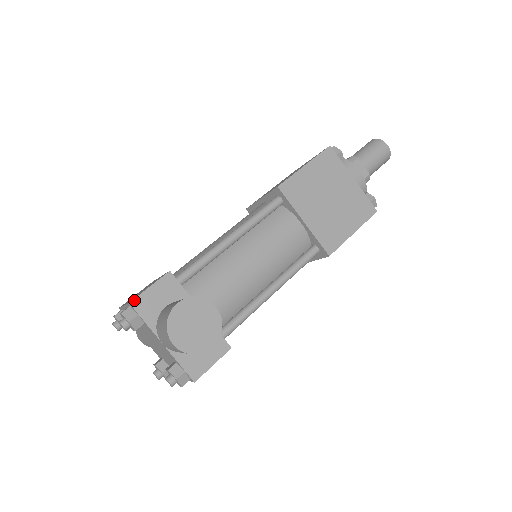
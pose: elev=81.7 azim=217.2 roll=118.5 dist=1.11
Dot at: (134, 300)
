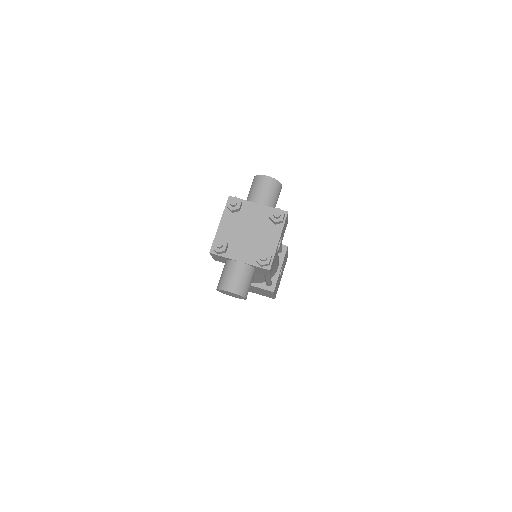
Dot at: (230, 197)
